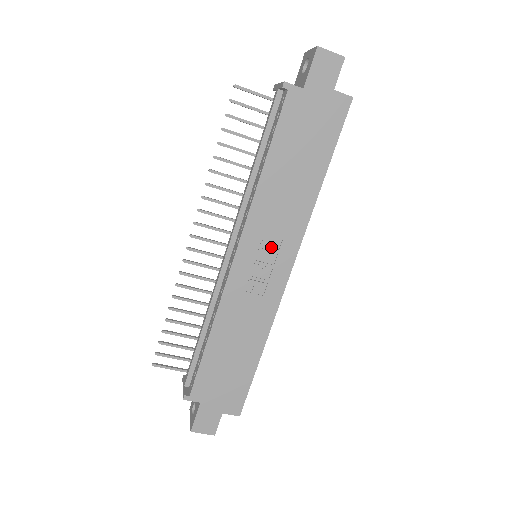
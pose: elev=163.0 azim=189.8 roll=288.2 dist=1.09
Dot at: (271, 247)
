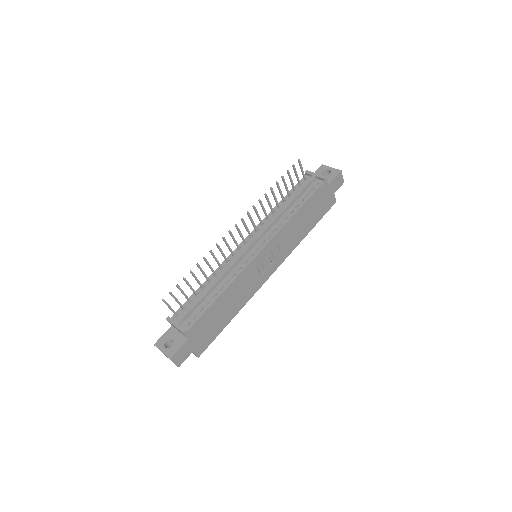
Dot at: (274, 255)
